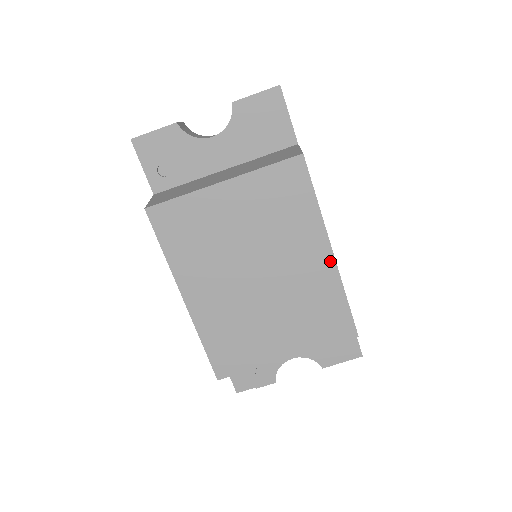
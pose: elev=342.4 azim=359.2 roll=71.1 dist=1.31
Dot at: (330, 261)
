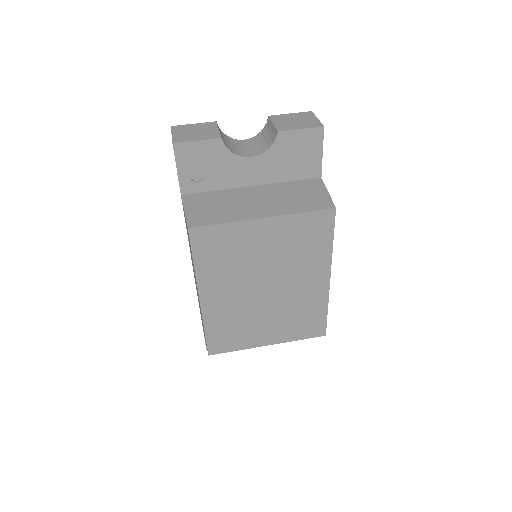
Dot at: (326, 285)
